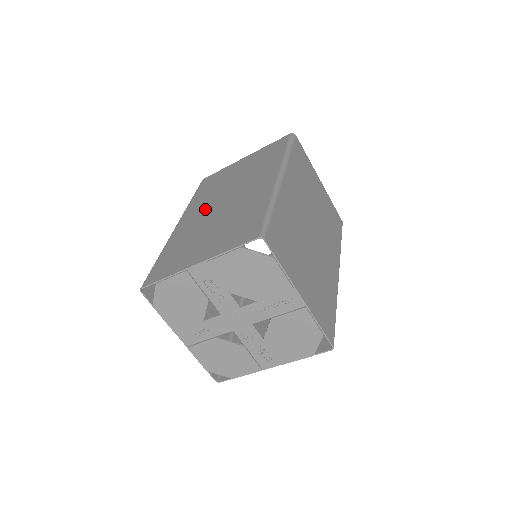
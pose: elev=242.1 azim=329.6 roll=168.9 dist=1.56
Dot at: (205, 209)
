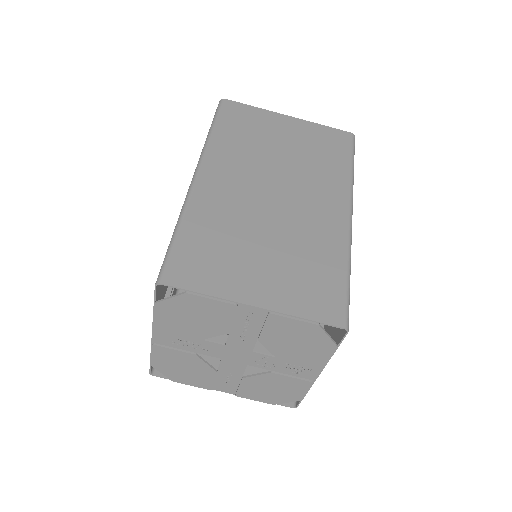
Dot at: occluded
